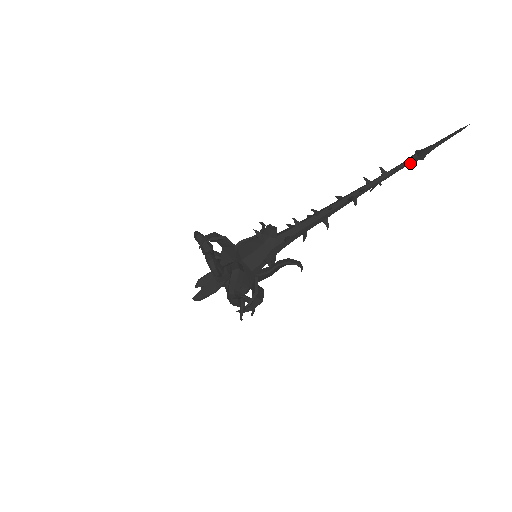
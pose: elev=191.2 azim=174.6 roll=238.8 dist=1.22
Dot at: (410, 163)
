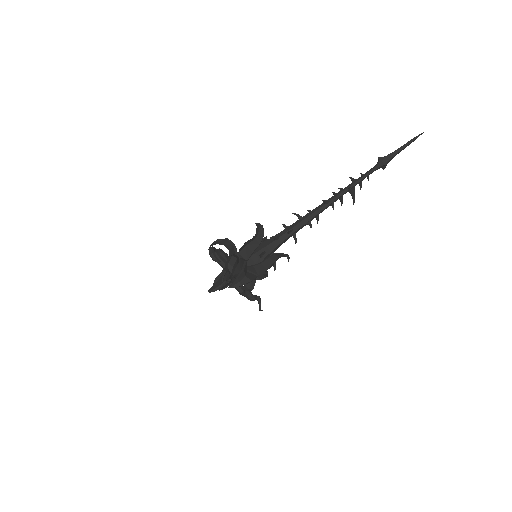
Dot at: (375, 169)
